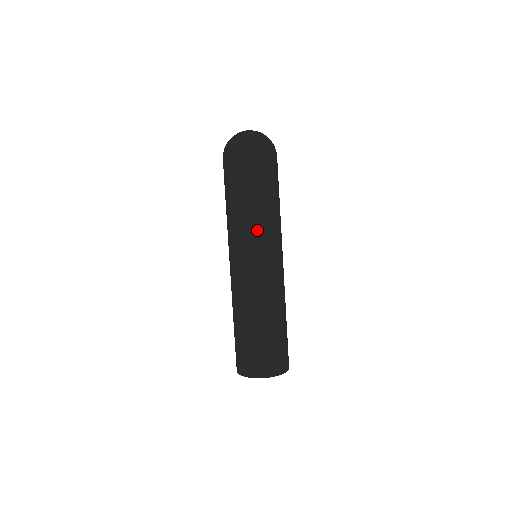
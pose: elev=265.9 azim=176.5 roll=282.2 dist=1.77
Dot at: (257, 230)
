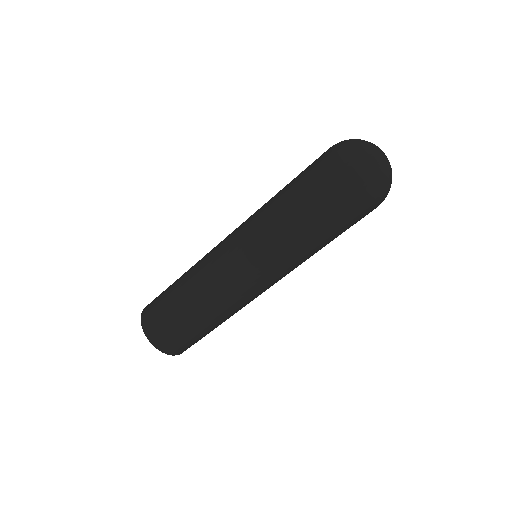
Dot at: (280, 256)
